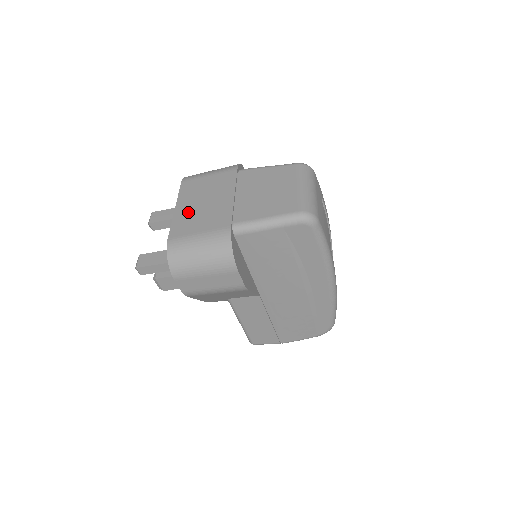
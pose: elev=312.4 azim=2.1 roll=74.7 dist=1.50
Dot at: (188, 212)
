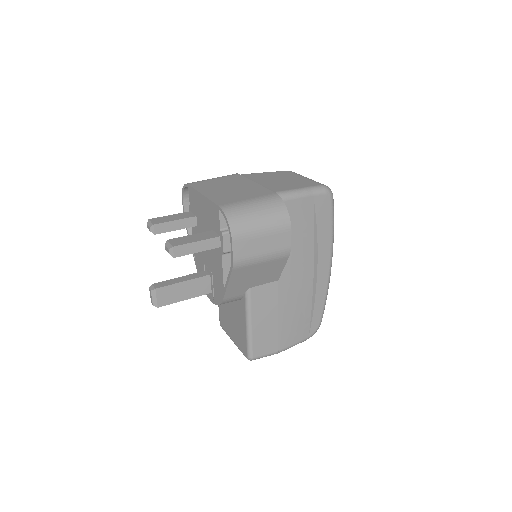
Dot at: (220, 193)
